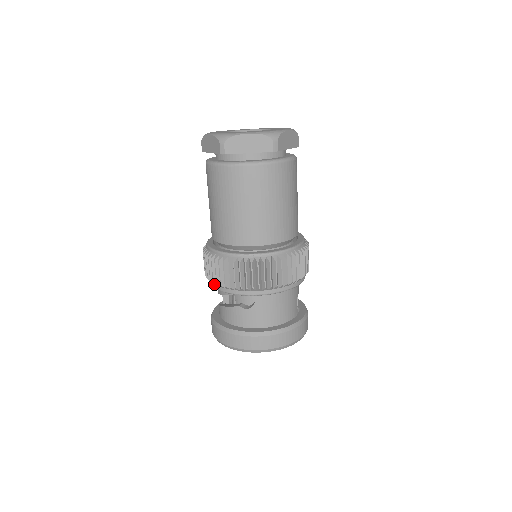
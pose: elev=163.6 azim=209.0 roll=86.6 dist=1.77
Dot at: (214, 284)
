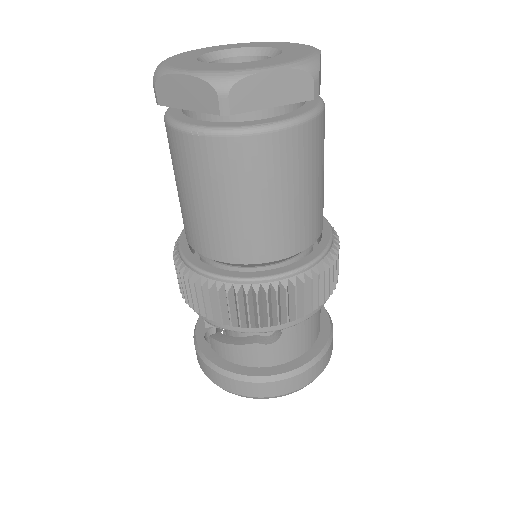
Dot at: (212, 320)
